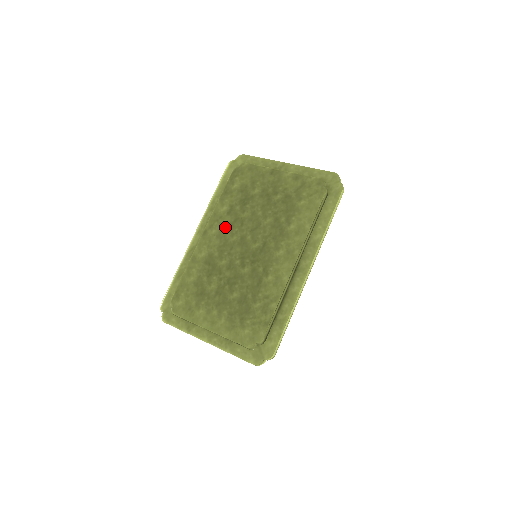
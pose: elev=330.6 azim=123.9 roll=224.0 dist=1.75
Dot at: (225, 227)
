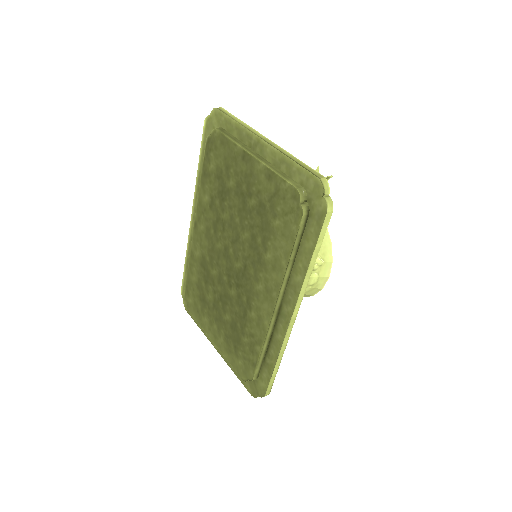
Dot at: (210, 226)
